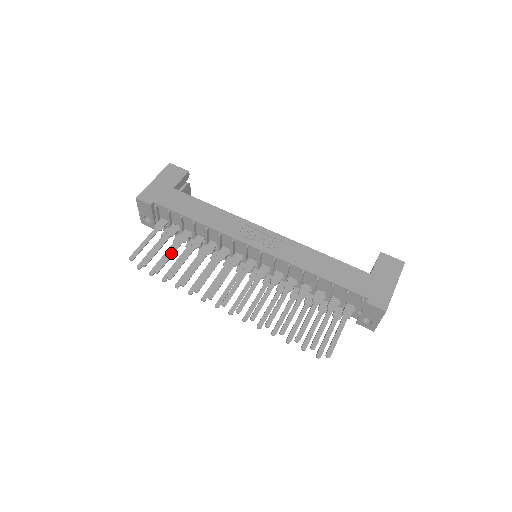
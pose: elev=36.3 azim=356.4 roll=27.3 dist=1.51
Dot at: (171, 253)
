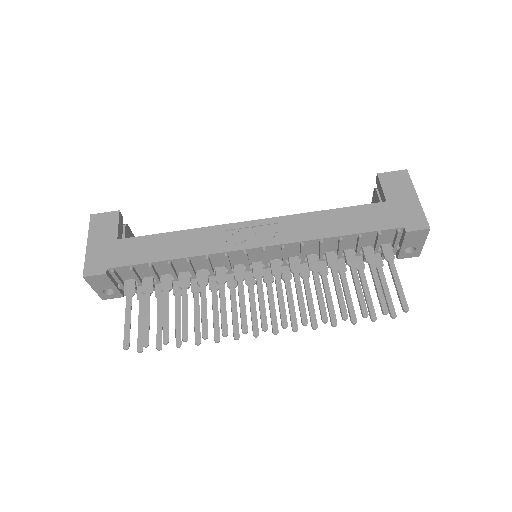
Dot at: (166, 312)
